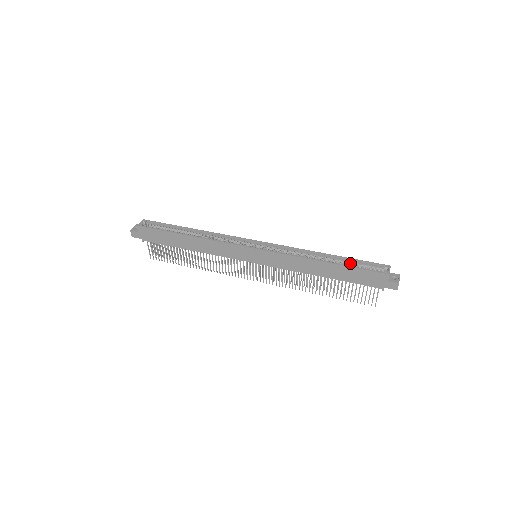
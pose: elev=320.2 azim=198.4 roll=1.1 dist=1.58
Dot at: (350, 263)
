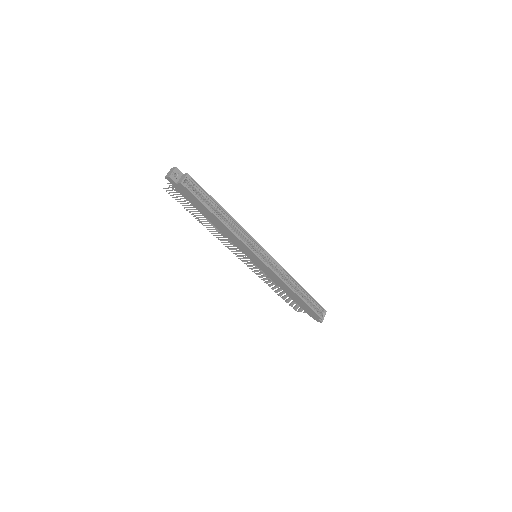
Dot at: (309, 299)
